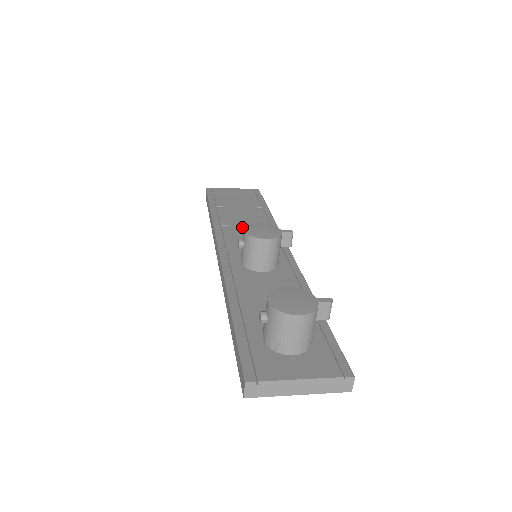
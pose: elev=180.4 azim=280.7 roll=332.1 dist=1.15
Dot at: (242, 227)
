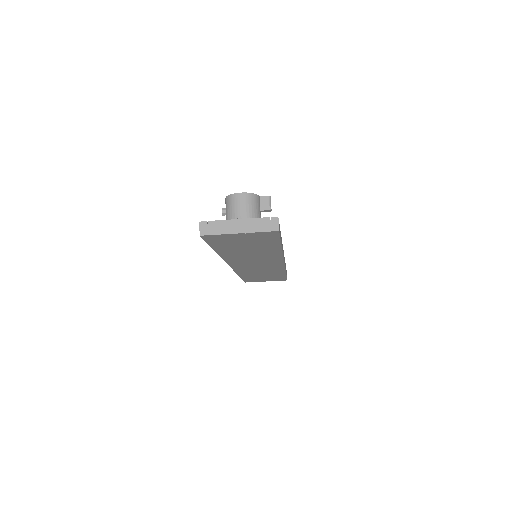
Dot at: occluded
